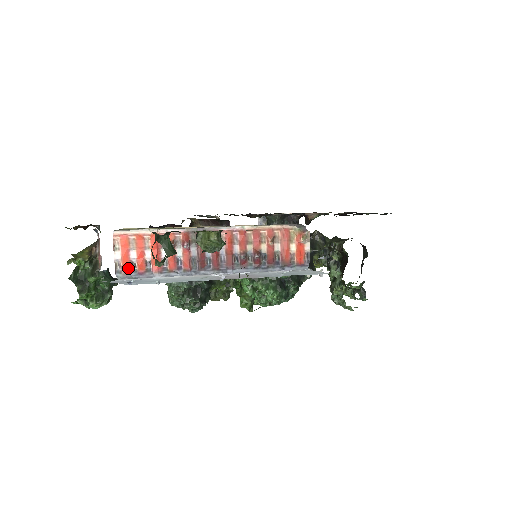
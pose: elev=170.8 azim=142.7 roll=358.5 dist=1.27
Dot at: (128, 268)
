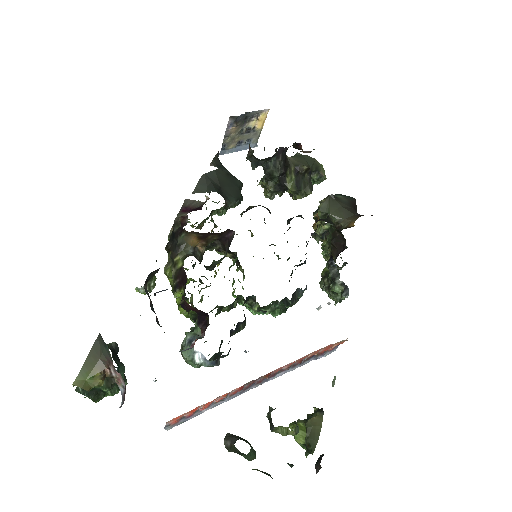
Dot at: (177, 420)
